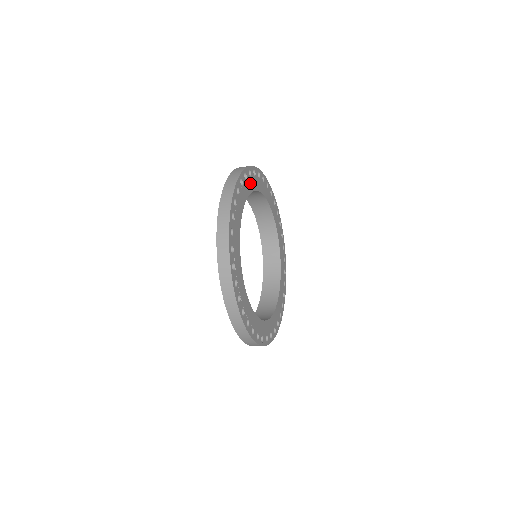
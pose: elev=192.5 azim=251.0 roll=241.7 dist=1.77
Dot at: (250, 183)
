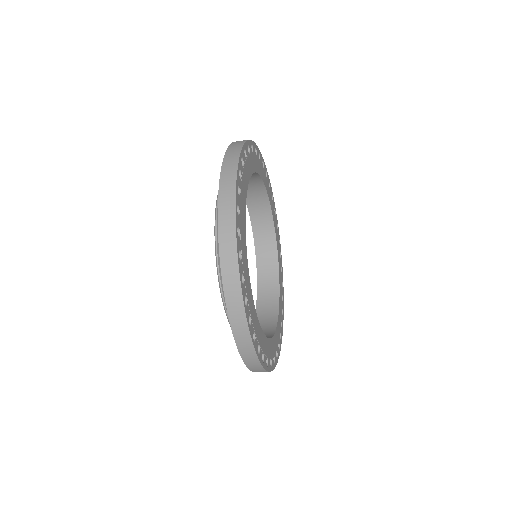
Dot at: (259, 165)
